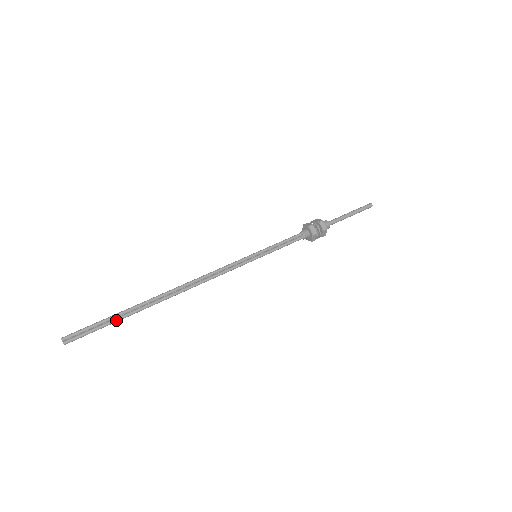
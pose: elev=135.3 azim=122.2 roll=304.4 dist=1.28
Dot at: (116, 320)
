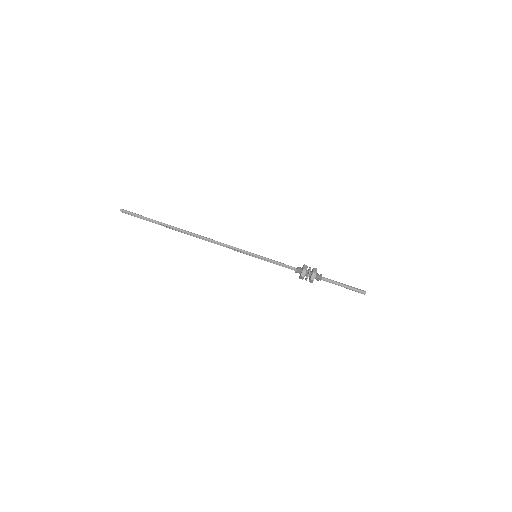
Dot at: occluded
